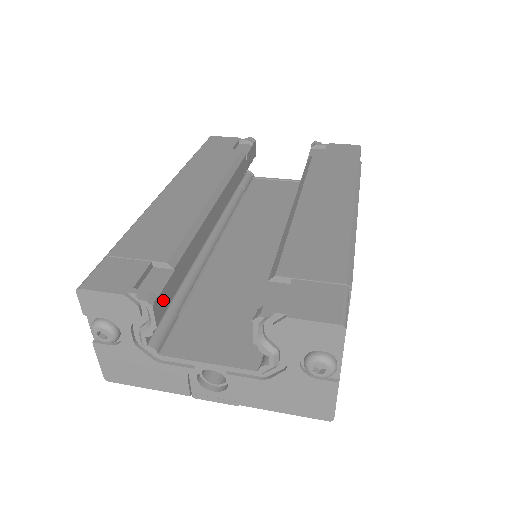
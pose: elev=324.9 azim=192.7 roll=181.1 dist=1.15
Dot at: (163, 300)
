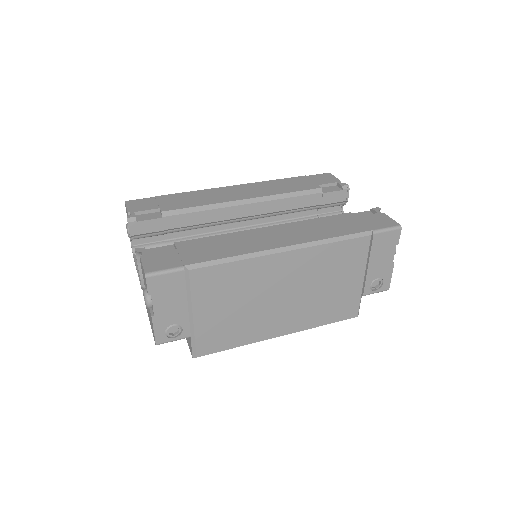
Dot at: (143, 227)
